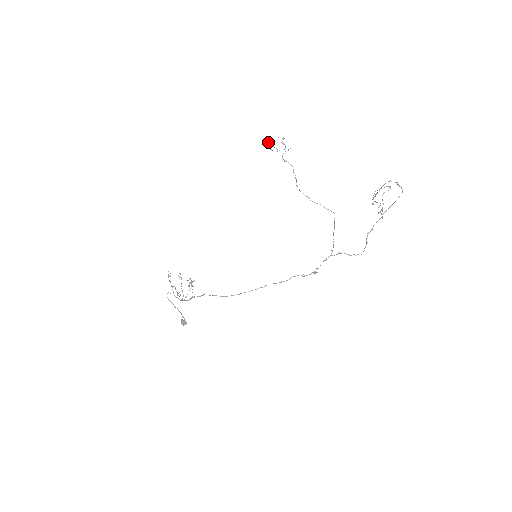
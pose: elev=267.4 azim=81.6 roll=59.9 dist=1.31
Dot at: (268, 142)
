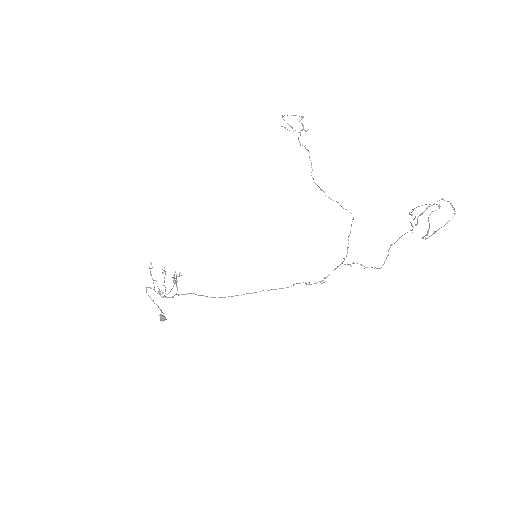
Dot at: occluded
